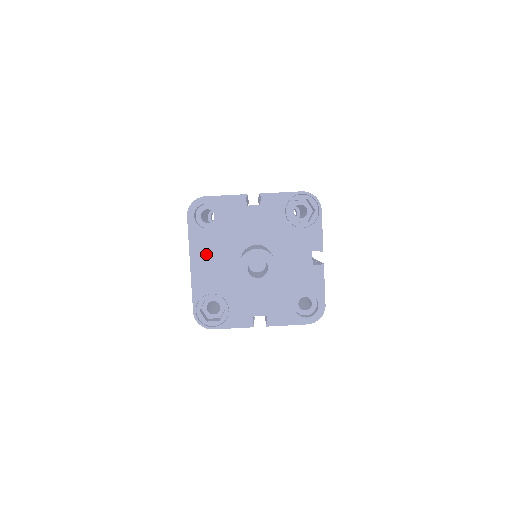
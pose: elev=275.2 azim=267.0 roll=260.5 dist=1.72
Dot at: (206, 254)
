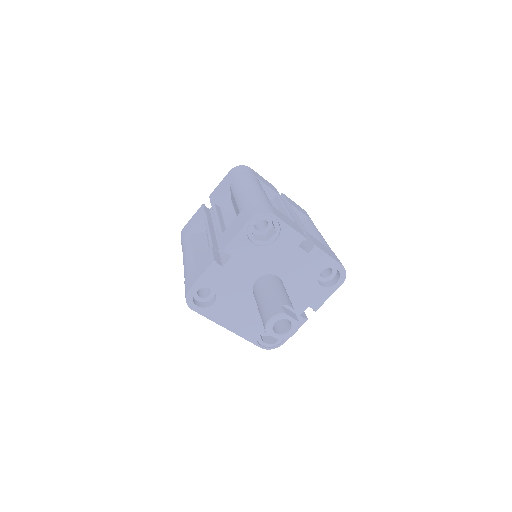
Dot at: (231, 316)
